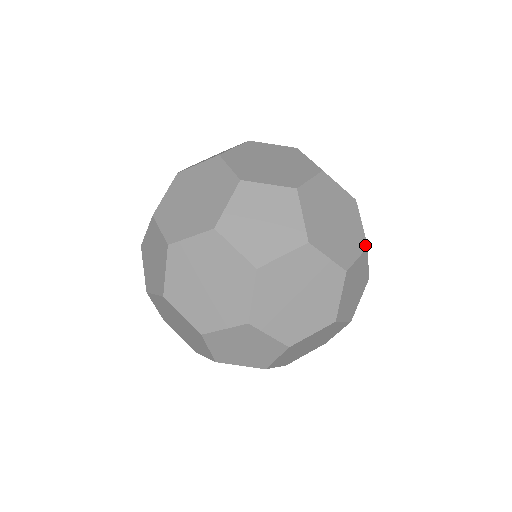
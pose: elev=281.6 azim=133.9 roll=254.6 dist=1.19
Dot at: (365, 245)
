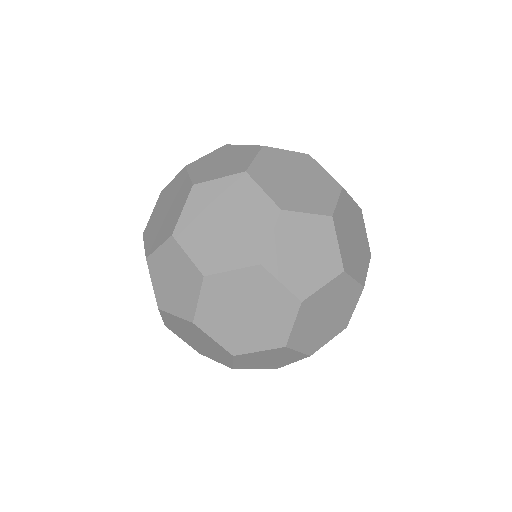
Dot at: (370, 254)
